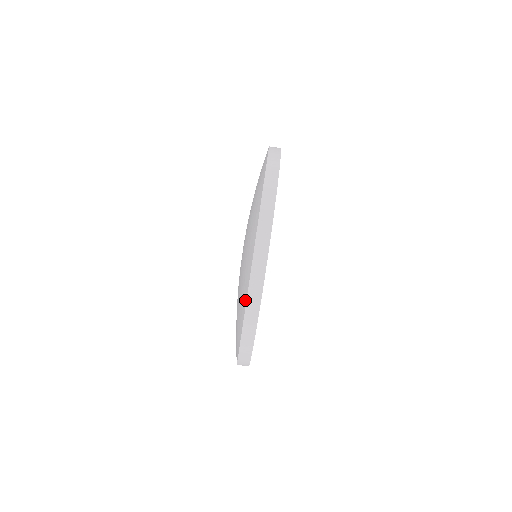
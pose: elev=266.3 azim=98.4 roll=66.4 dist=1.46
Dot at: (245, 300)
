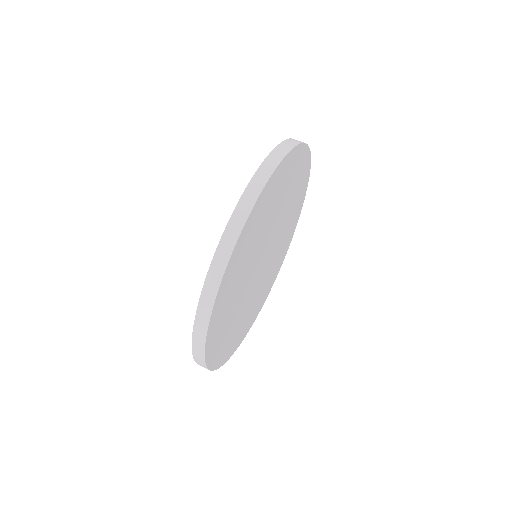
Dot at: occluded
